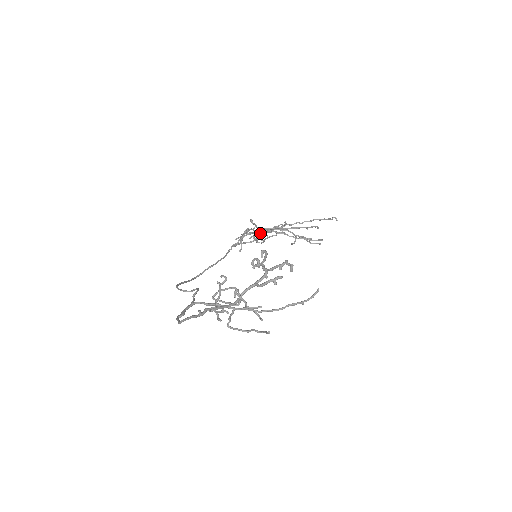
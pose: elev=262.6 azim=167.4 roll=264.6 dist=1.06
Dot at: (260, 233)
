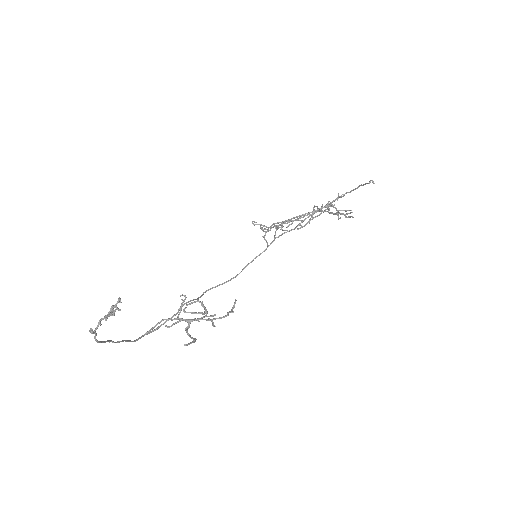
Dot at: (294, 220)
